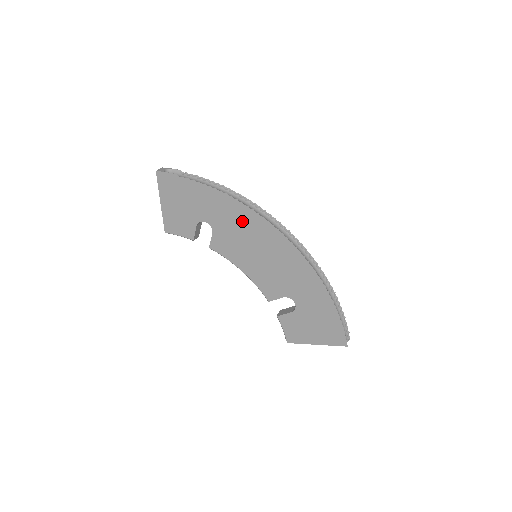
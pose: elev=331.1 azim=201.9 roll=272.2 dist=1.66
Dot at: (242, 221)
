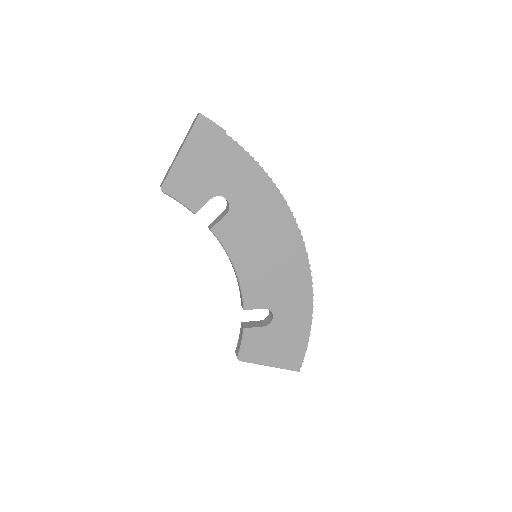
Dot at: (270, 214)
